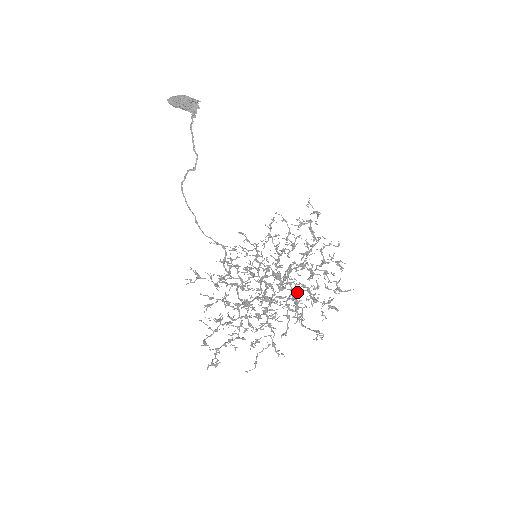
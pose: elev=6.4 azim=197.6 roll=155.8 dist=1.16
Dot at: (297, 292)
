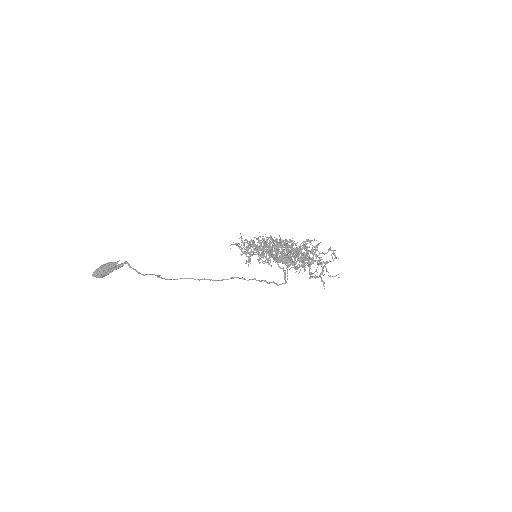
Dot at: occluded
